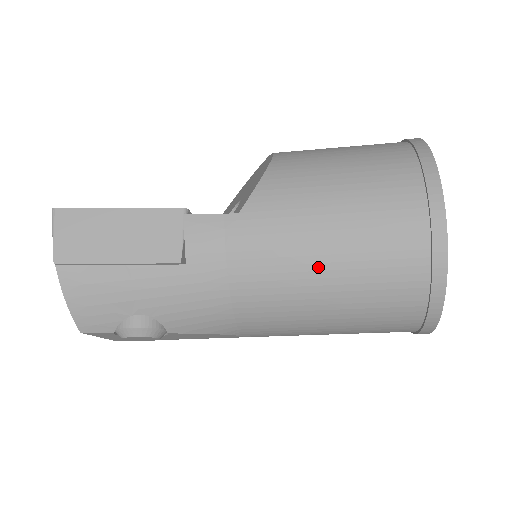
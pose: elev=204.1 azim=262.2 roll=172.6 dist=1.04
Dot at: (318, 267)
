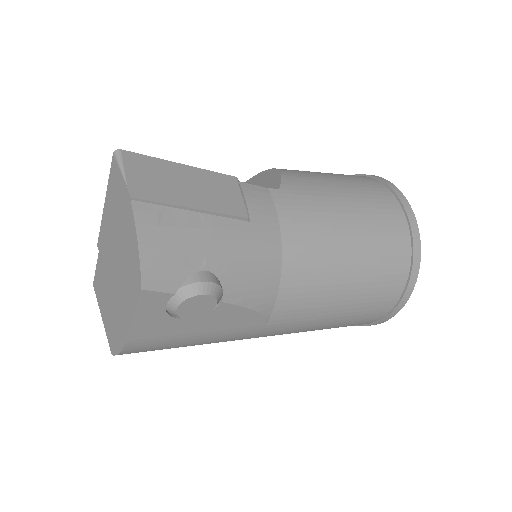
Dot at: (346, 235)
